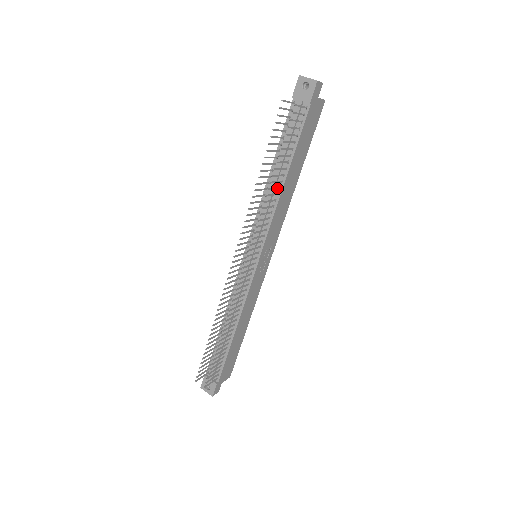
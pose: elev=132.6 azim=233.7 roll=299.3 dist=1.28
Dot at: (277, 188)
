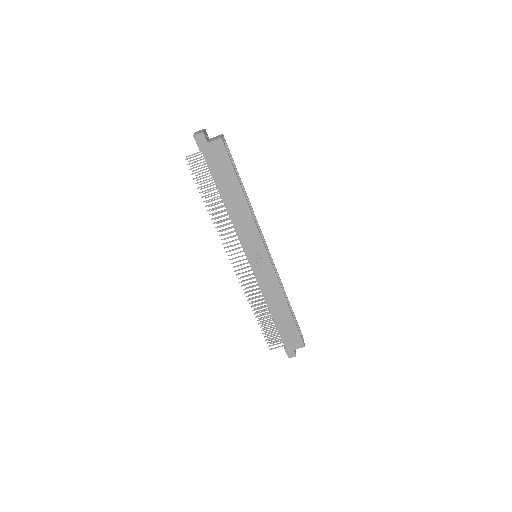
Dot at: (223, 210)
